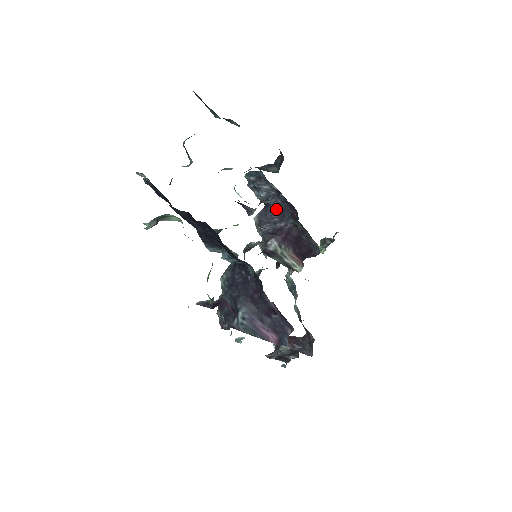
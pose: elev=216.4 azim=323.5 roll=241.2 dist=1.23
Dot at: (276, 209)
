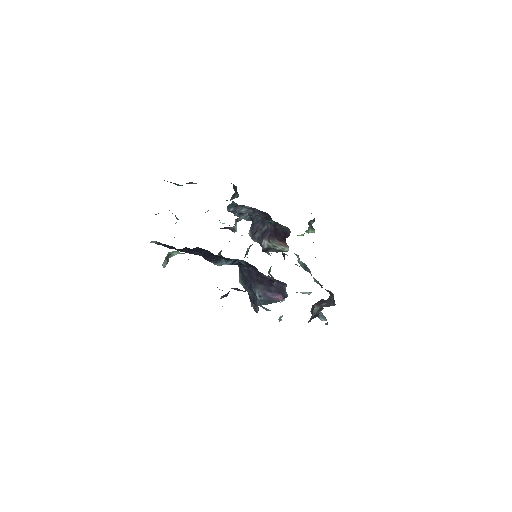
Dot at: (258, 220)
